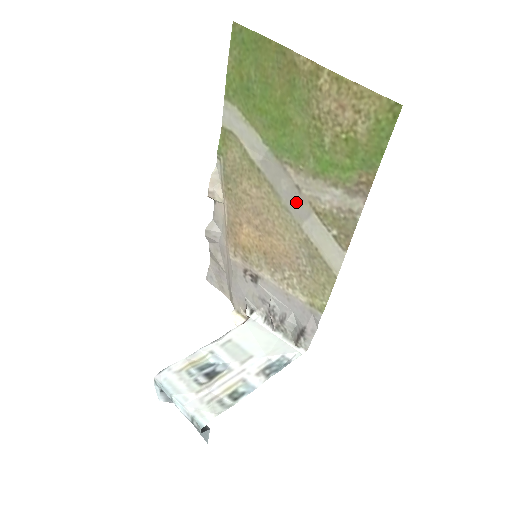
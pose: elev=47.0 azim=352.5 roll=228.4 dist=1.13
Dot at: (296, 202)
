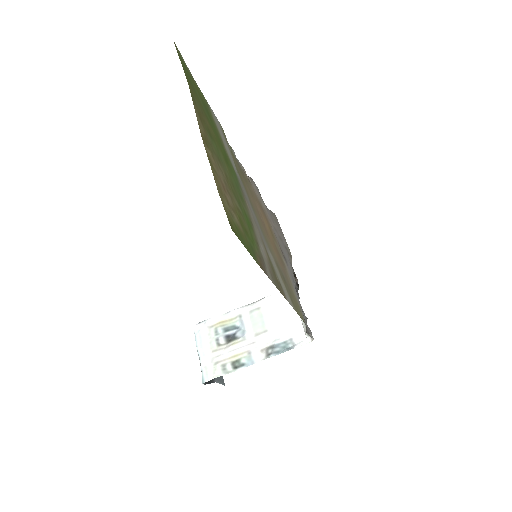
Dot at: (260, 231)
